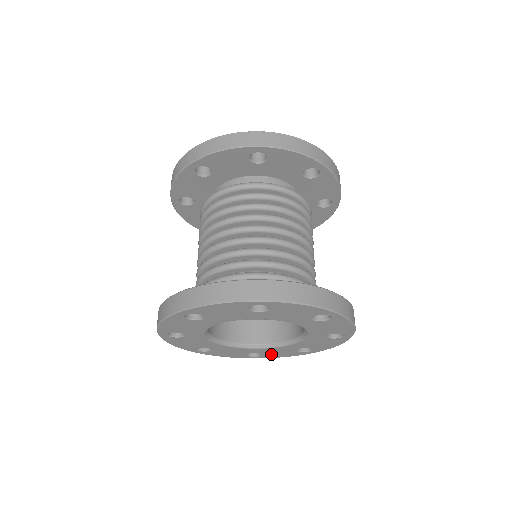
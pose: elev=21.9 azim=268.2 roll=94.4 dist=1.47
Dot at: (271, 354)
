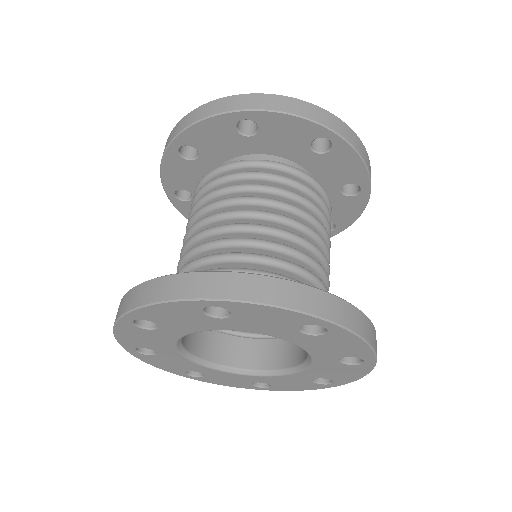
Dot at: (282, 385)
